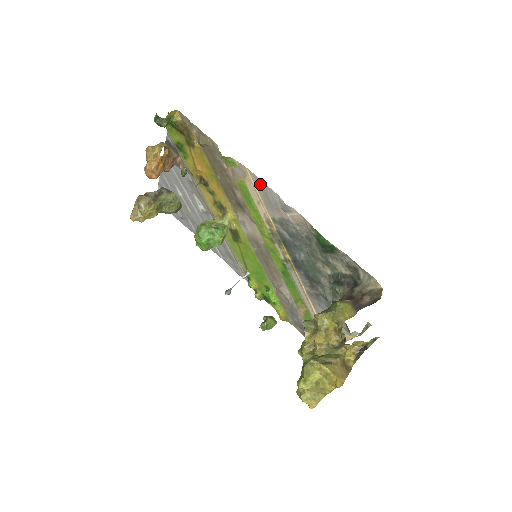
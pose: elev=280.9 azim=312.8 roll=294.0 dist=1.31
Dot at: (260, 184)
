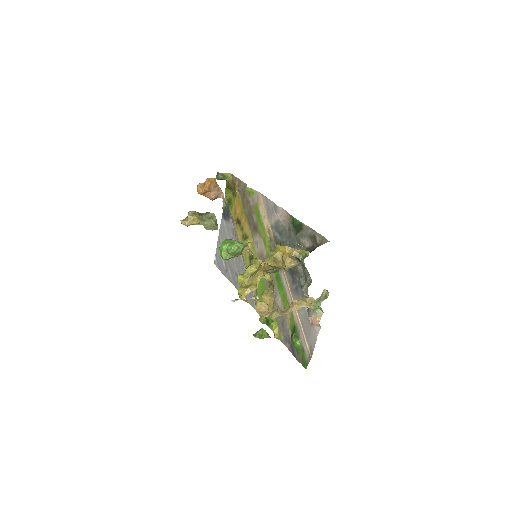
Dot at: (265, 201)
